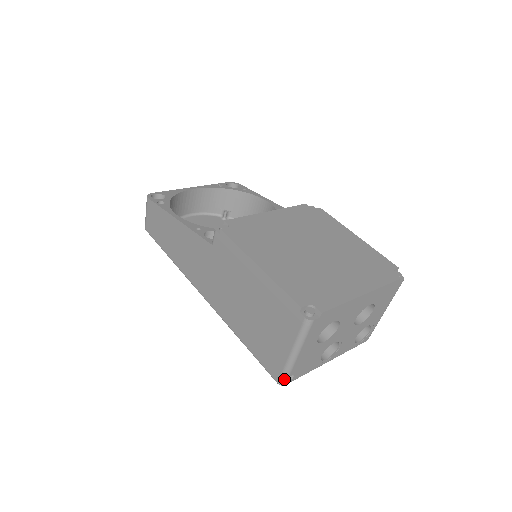
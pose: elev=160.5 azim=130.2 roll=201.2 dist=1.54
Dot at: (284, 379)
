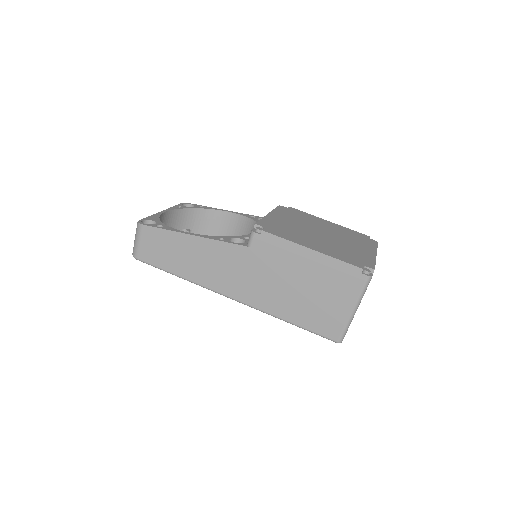
Dot at: (343, 336)
